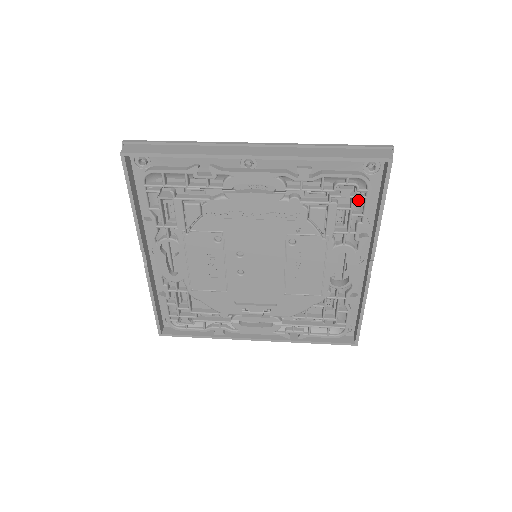
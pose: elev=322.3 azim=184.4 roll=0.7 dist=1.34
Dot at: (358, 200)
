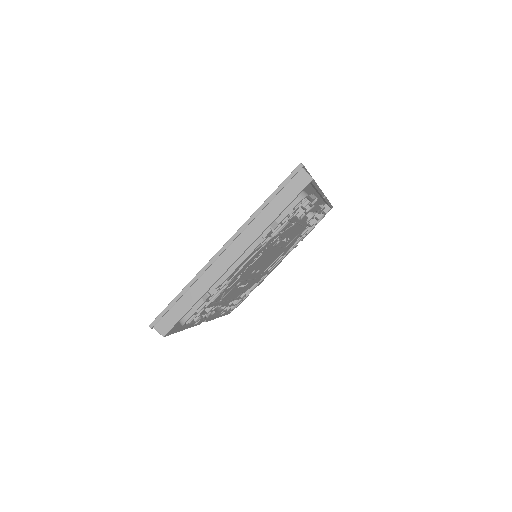
Dot at: occluded
